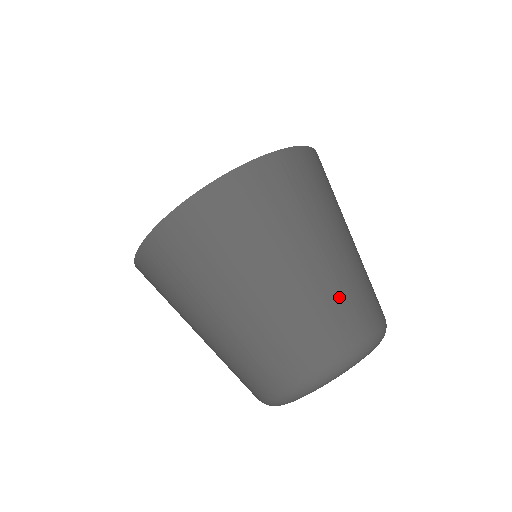
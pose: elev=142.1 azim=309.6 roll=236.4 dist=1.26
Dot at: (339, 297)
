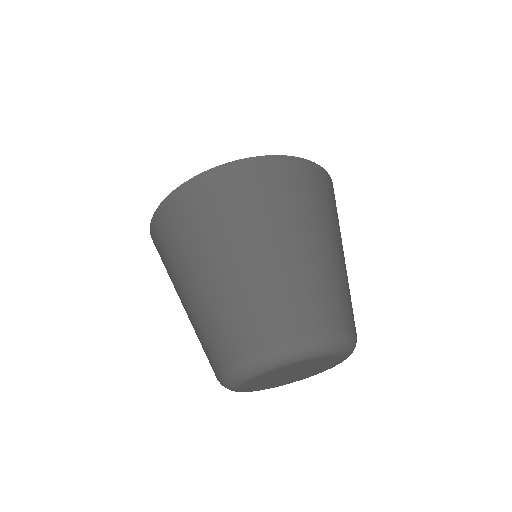
Dot at: (270, 297)
